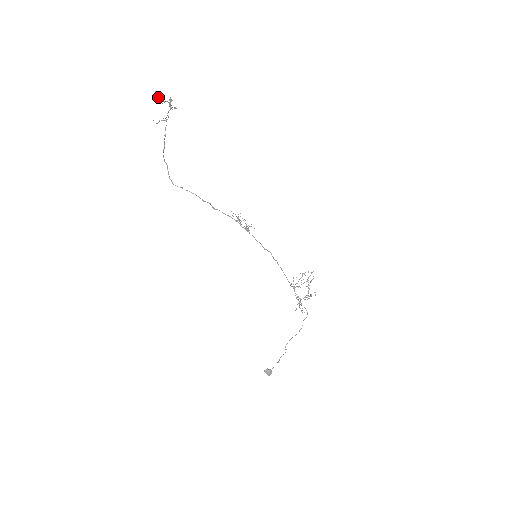
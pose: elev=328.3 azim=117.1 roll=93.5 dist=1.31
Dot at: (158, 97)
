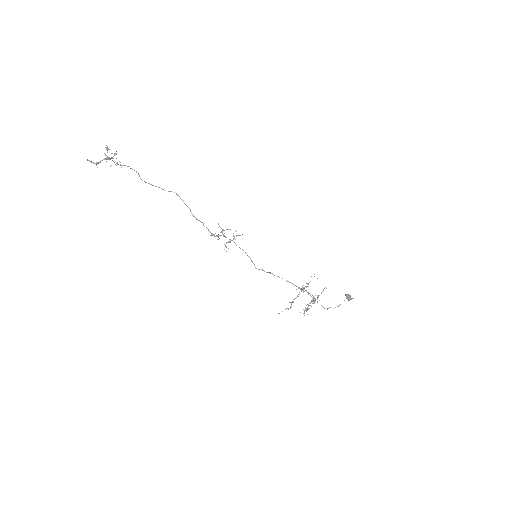
Dot at: occluded
